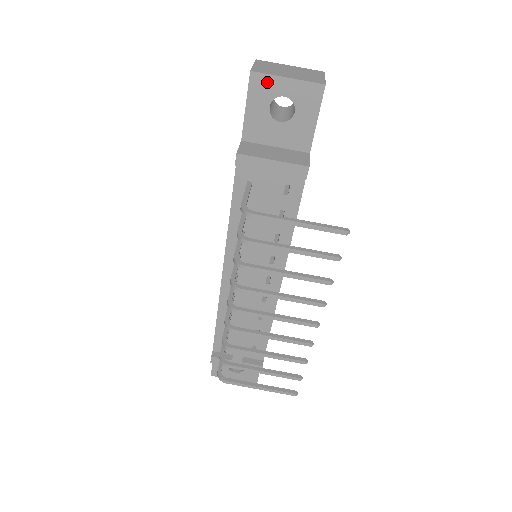
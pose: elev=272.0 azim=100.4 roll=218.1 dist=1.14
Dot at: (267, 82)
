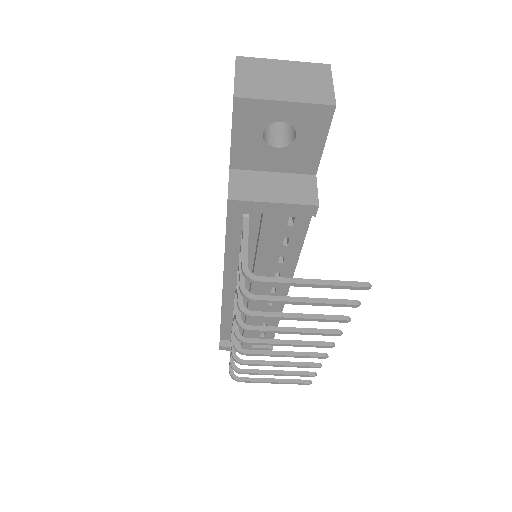
Dot at: (257, 108)
